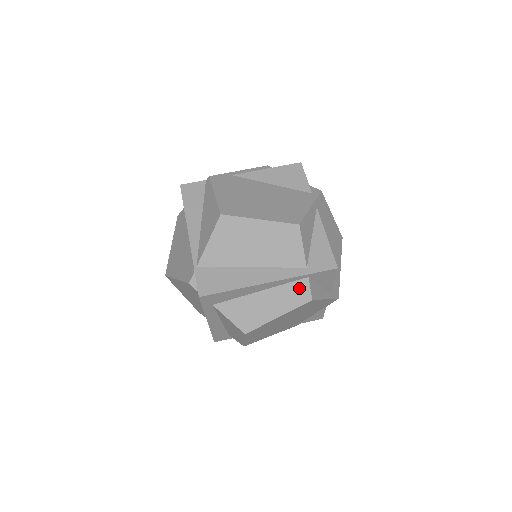
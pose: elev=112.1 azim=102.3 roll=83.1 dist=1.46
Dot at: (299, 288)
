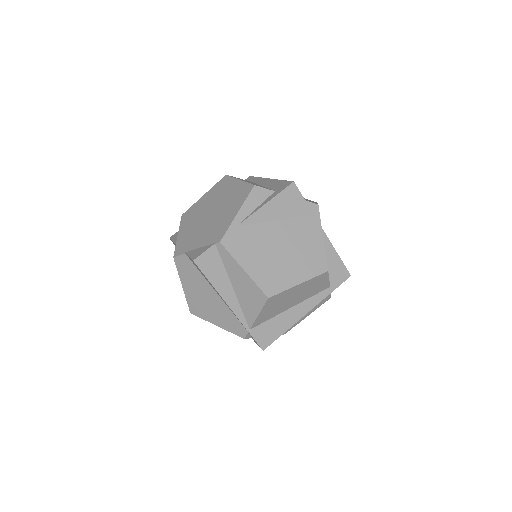
Dot at: occluded
